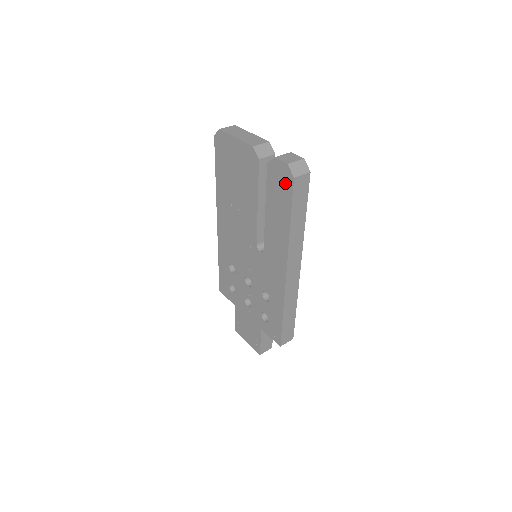
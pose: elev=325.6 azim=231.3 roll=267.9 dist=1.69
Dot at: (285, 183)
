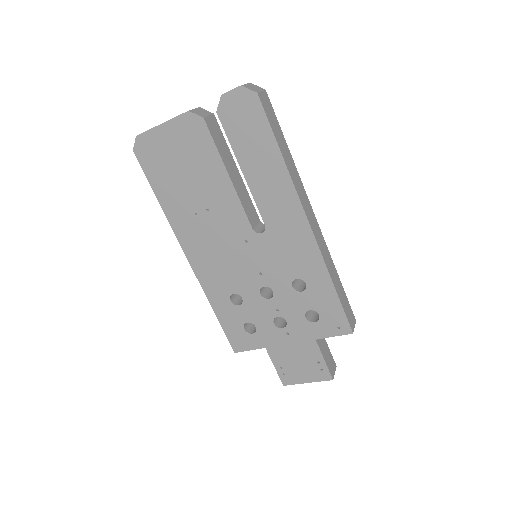
Dot at: (250, 111)
